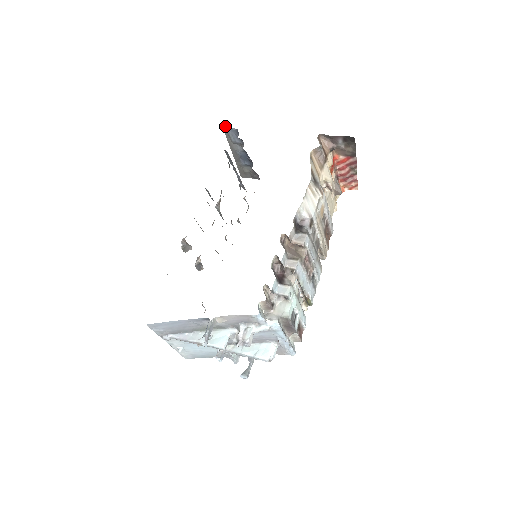
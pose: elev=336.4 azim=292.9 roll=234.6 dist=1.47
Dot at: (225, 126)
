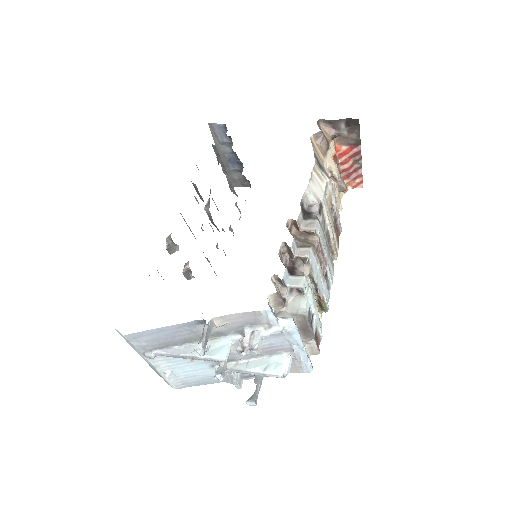
Dot at: (211, 123)
